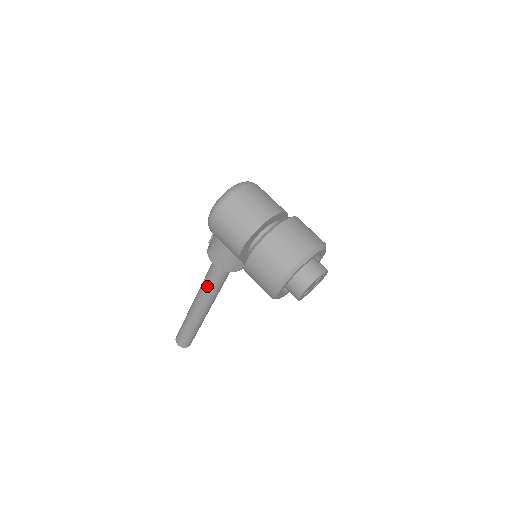
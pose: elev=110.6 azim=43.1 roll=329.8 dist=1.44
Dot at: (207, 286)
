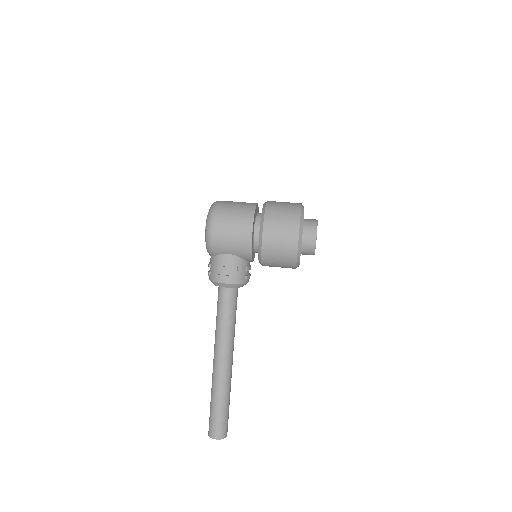
Dot at: (224, 324)
